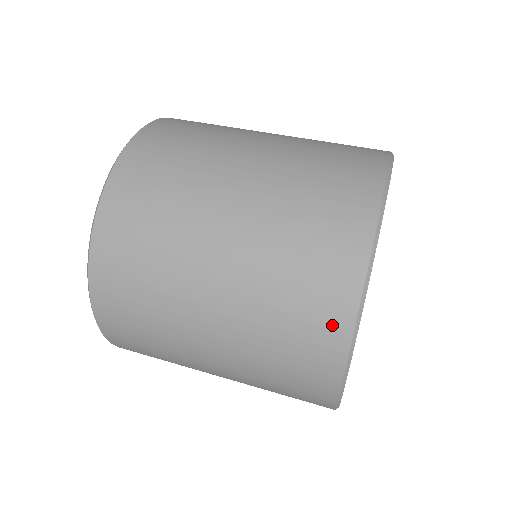
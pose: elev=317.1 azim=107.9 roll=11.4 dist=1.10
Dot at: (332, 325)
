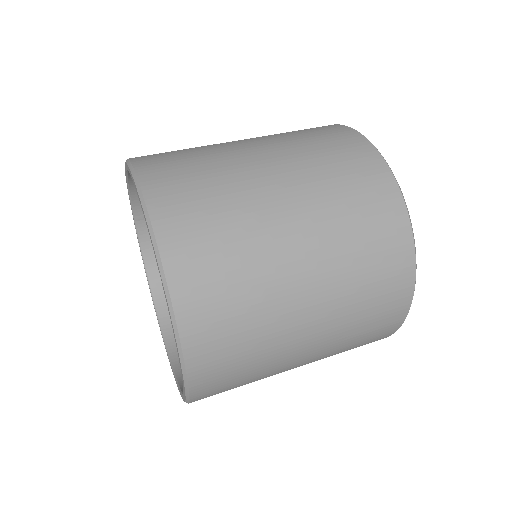
Dot at: (396, 231)
